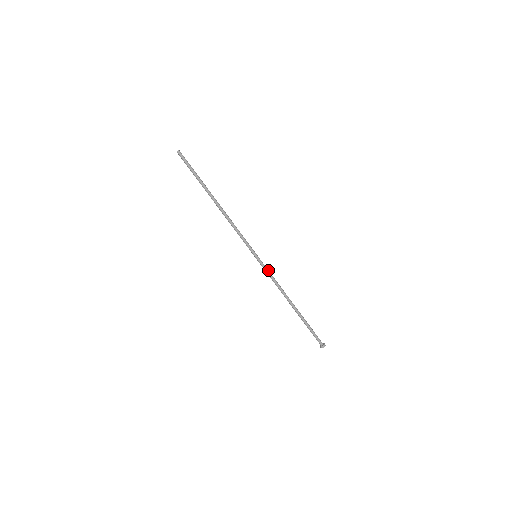
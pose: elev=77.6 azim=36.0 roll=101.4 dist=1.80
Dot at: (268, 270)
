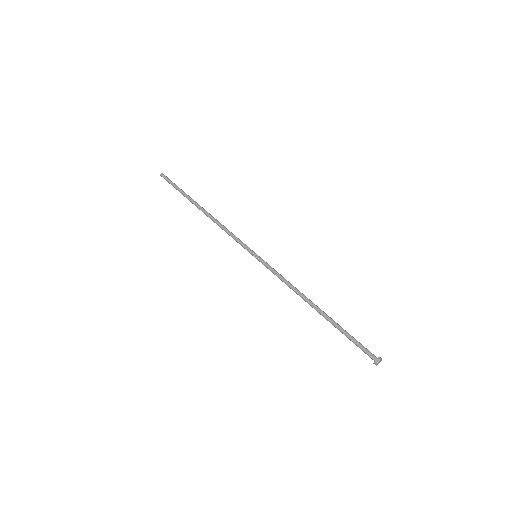
Dot at: (274, 270)
